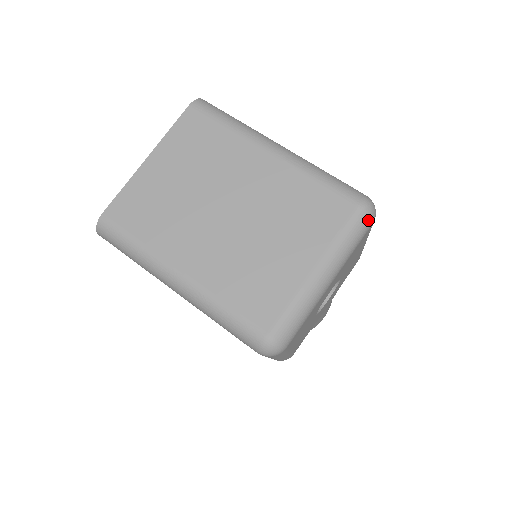
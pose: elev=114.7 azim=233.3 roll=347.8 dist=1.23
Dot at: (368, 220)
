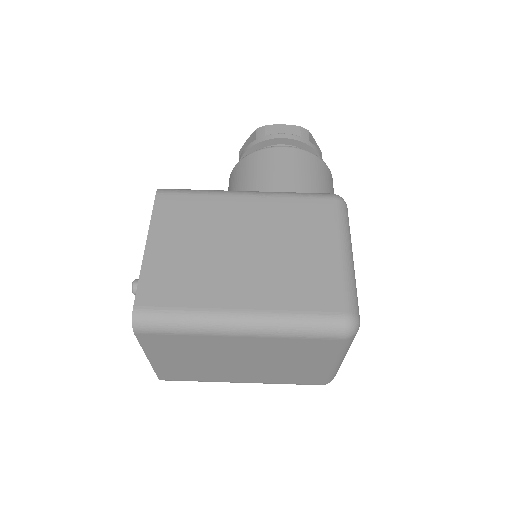
Dot at: (355, 334)
